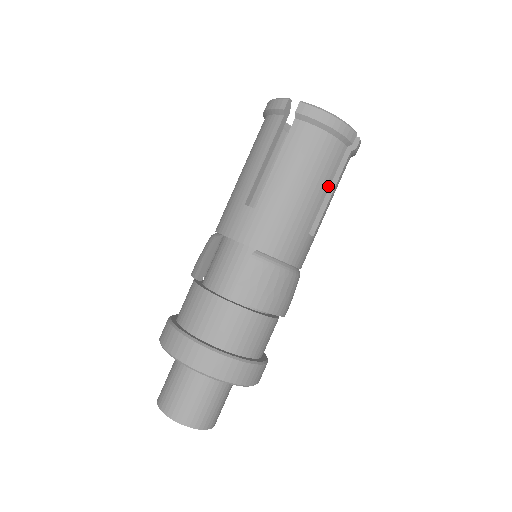
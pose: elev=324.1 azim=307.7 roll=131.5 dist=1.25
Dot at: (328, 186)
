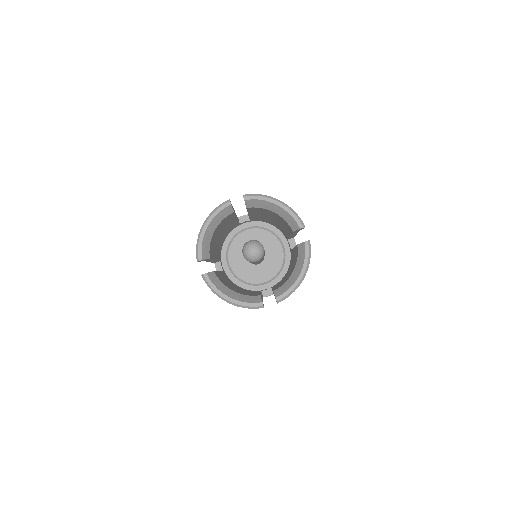
Dot at: occluded
